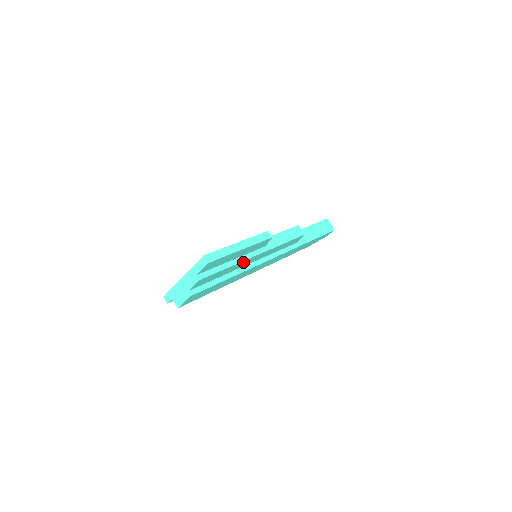
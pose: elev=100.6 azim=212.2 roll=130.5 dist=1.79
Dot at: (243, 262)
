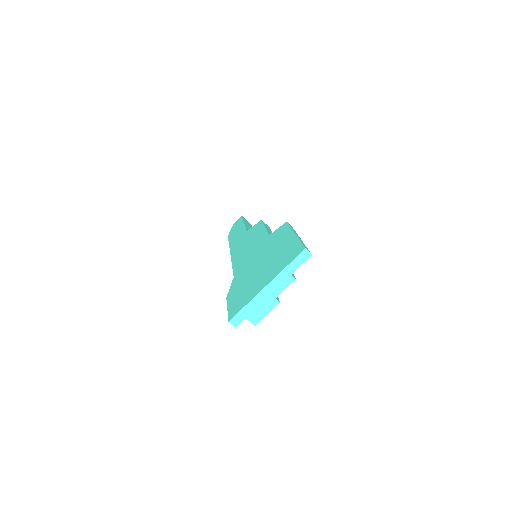
Dot at: occluded
